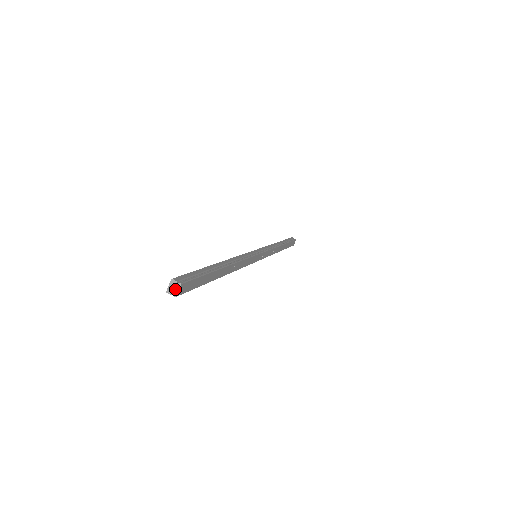
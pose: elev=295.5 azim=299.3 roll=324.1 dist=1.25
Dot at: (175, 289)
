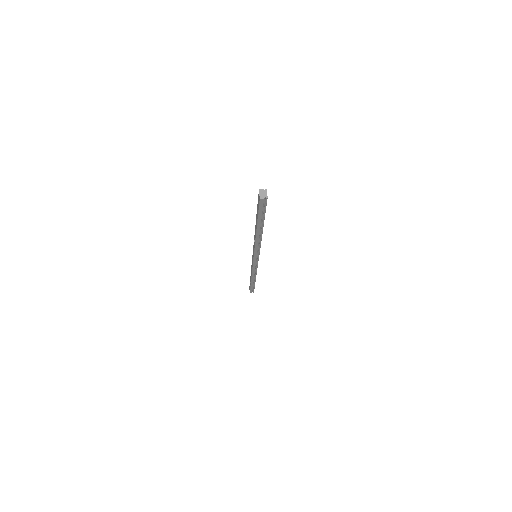
Dot at: (265, 194)
